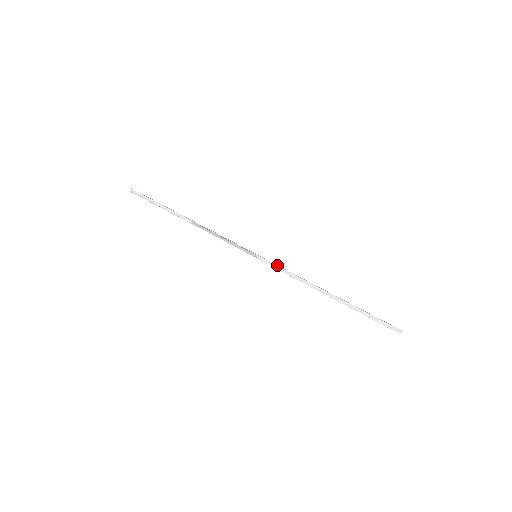
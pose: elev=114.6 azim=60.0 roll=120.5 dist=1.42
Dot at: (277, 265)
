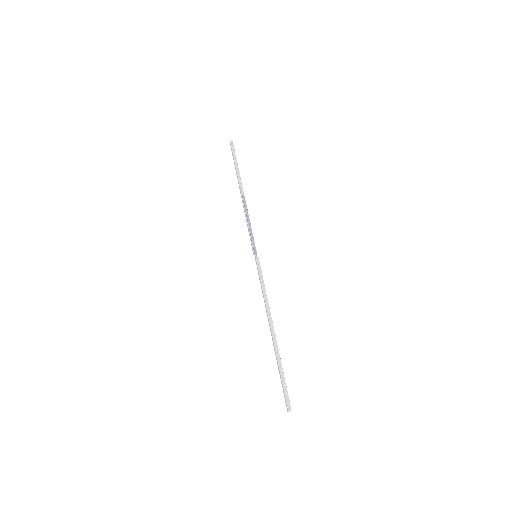
Dot at: occluded
